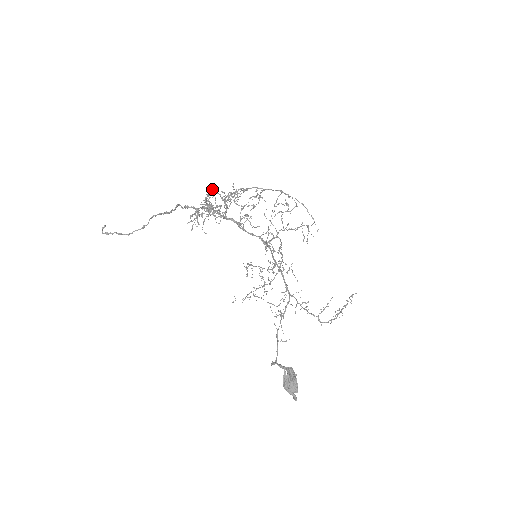
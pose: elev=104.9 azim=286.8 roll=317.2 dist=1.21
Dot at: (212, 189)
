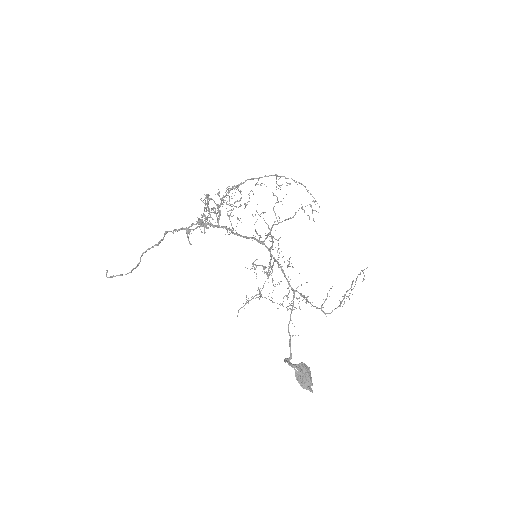
Dot at: occluded
